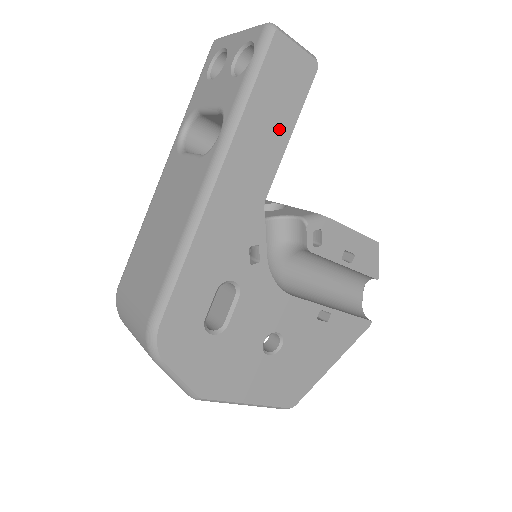
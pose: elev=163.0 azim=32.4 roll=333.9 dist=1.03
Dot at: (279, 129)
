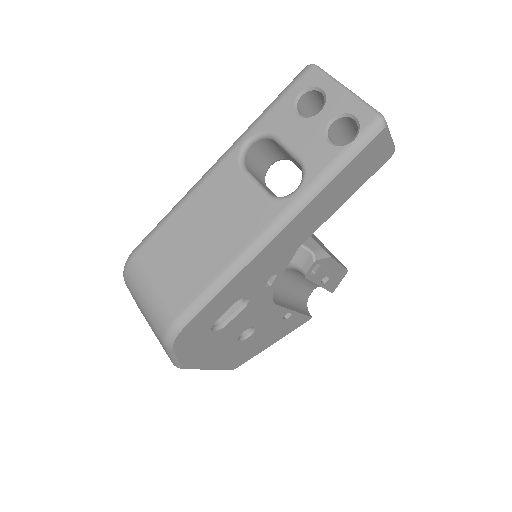
Dot at: (340, 198)
